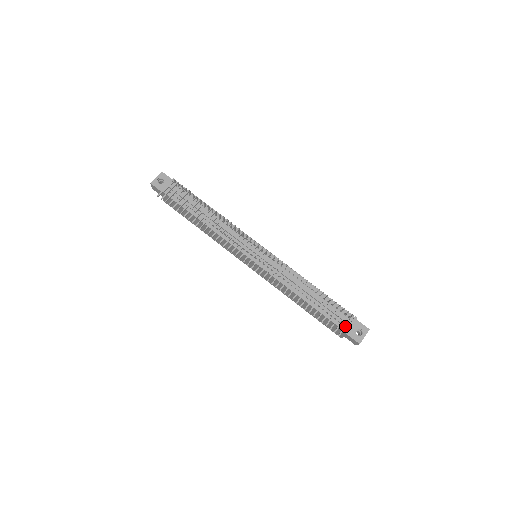
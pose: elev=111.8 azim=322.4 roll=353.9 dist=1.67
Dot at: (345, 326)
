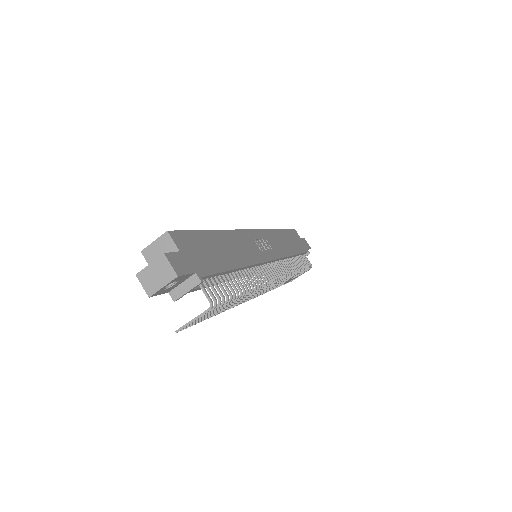
Dot at: occluded
